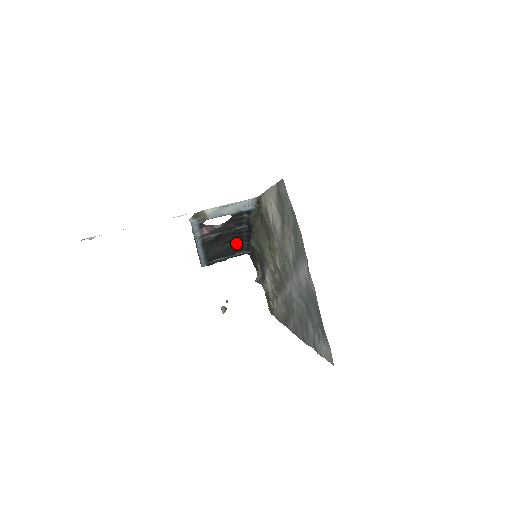
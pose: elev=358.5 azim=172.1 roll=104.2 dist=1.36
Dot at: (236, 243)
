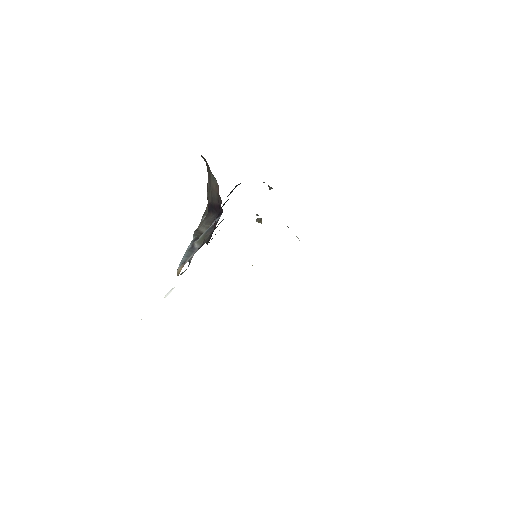
Dot at: occluded
